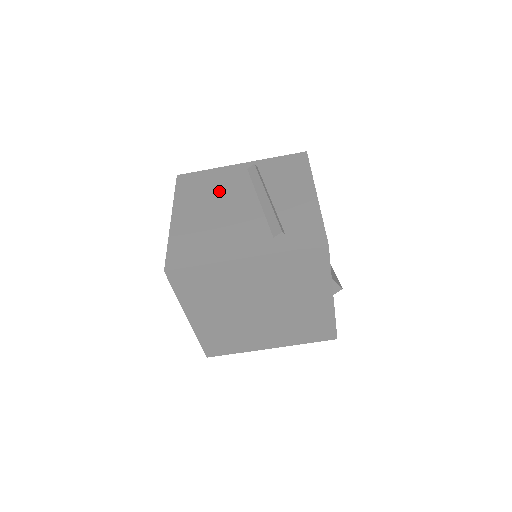
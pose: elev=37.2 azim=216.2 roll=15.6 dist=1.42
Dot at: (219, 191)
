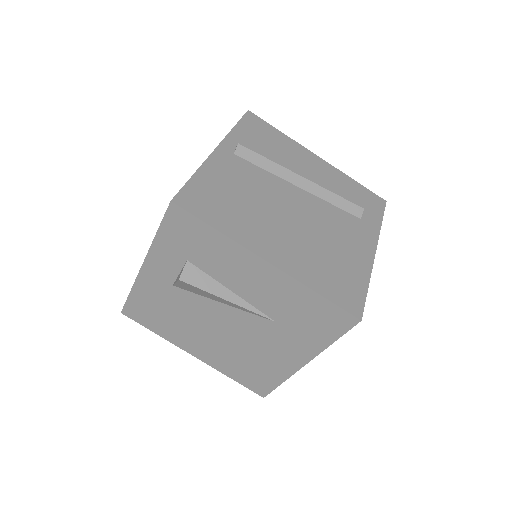
Dot at: (255, 197)
